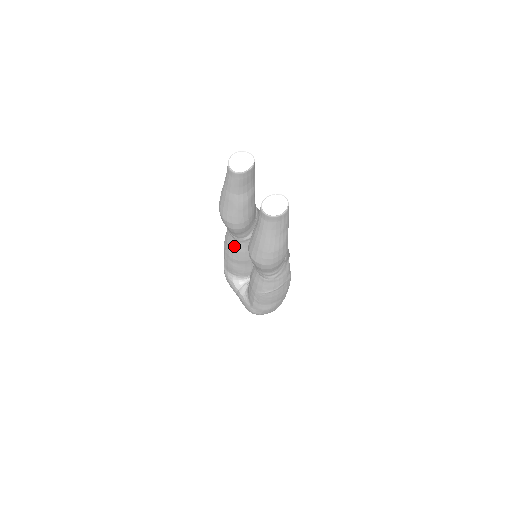
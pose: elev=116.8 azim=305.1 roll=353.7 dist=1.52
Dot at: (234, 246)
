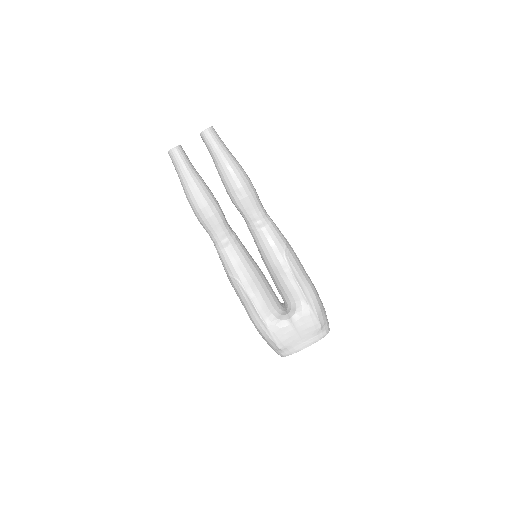
Dot at: (238, 256)
